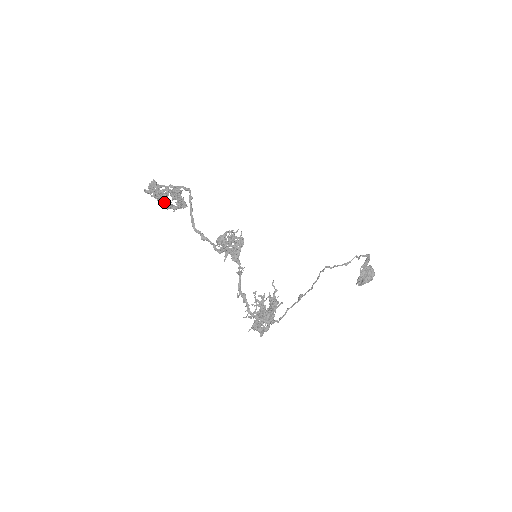
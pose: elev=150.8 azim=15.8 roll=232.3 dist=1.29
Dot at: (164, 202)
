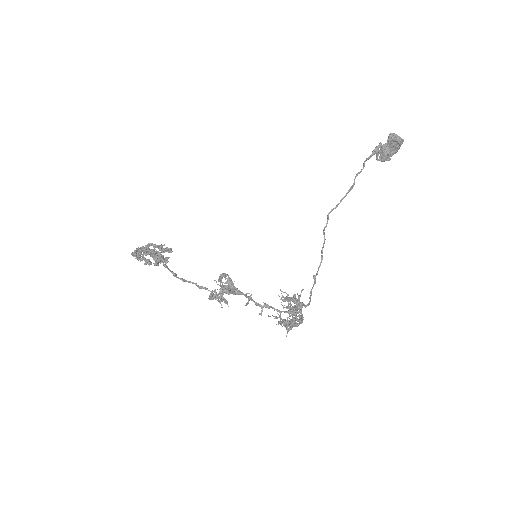
Dot at: occluded
